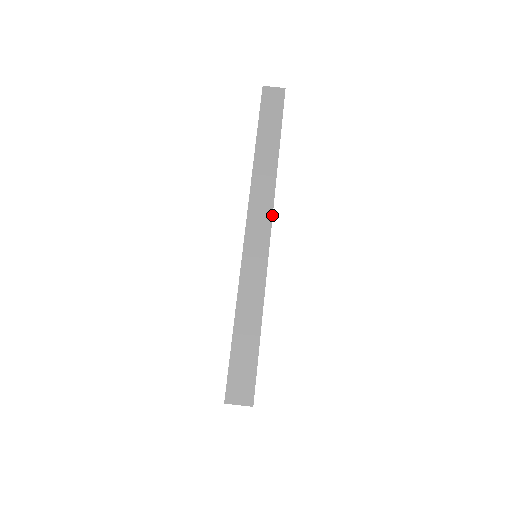
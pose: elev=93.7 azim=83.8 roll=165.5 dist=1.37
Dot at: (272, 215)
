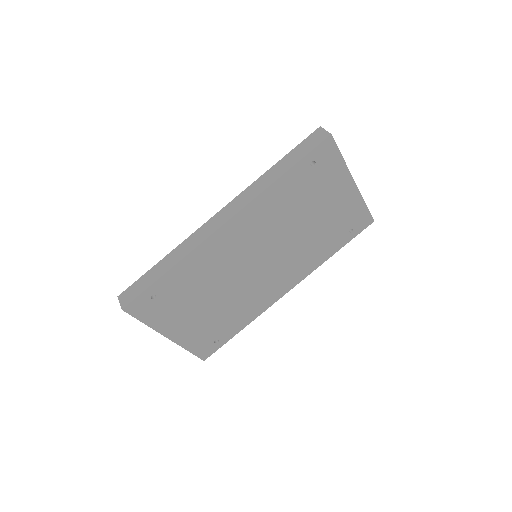
Dot at: (234, 215)
